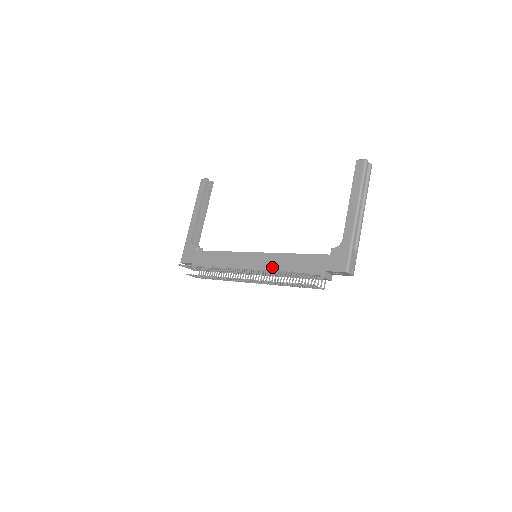
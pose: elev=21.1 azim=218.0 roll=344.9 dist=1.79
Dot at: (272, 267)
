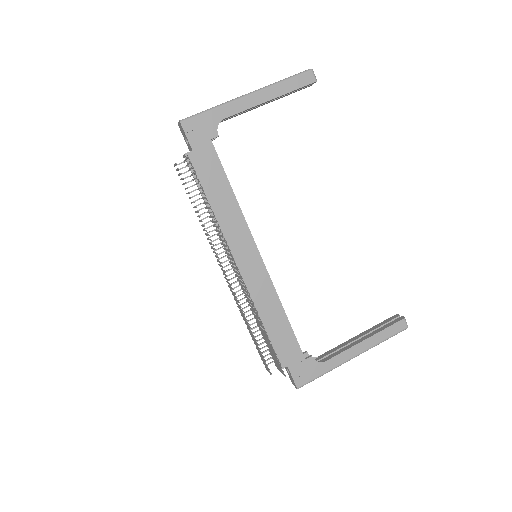
Dot at: (258, 298)
